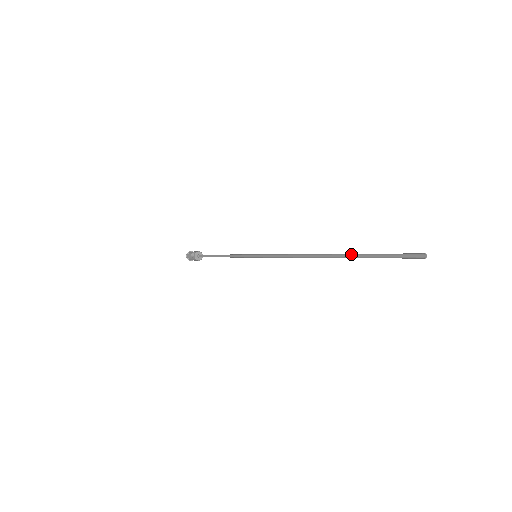
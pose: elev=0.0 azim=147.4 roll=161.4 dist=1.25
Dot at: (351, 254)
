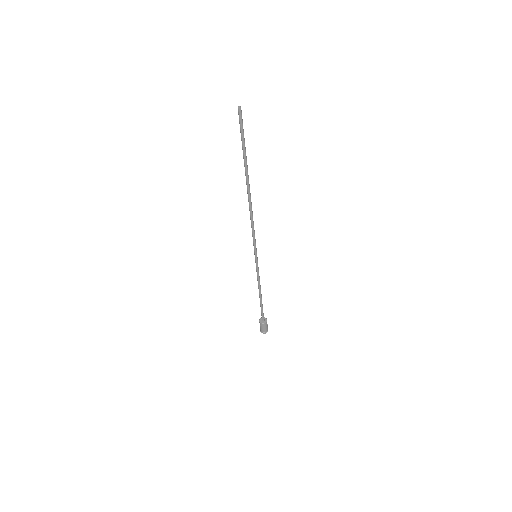
Dot at: (244, 164)
